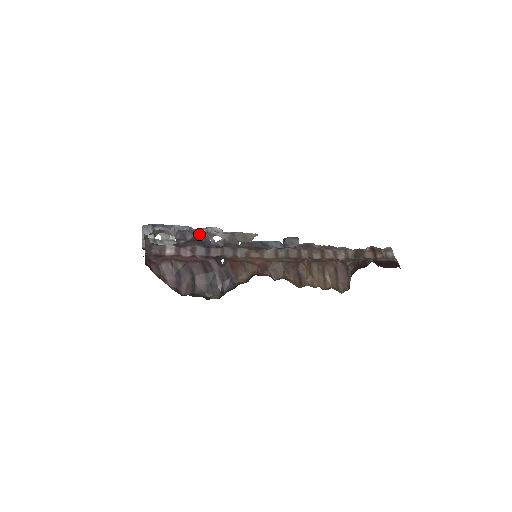
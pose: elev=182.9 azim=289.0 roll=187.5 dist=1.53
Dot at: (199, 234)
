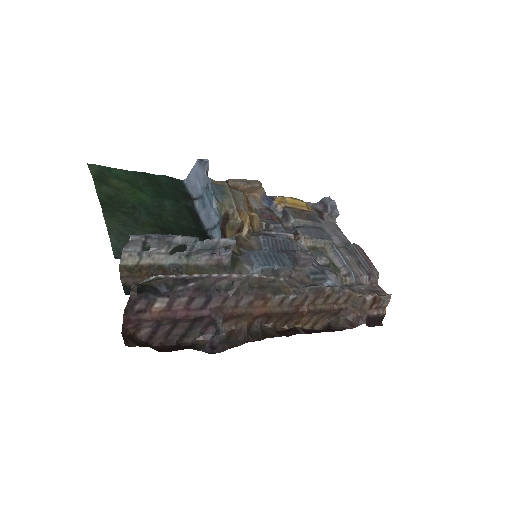
Dot at: (207, 279)
